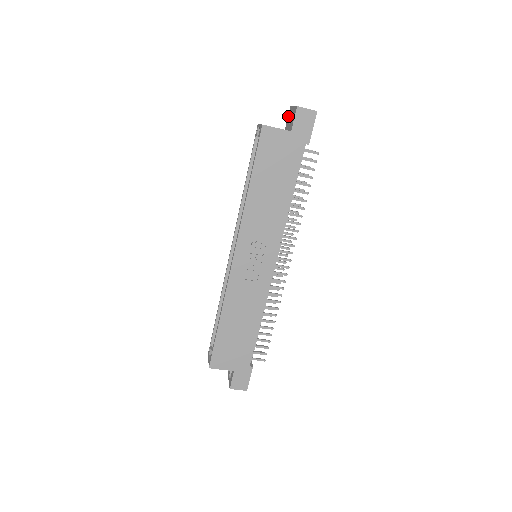
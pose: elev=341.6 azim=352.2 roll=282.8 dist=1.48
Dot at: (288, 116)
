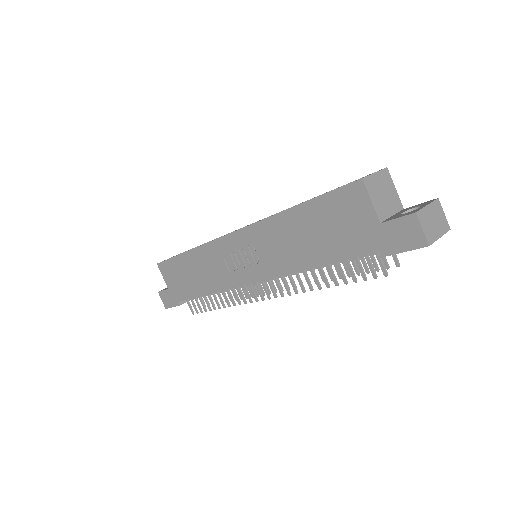
Dot at: (422, 203)
